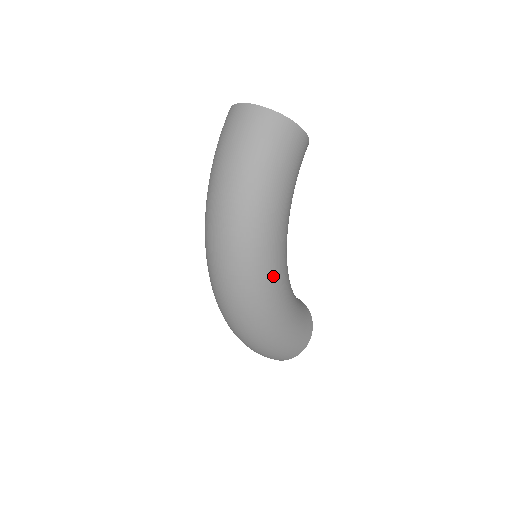
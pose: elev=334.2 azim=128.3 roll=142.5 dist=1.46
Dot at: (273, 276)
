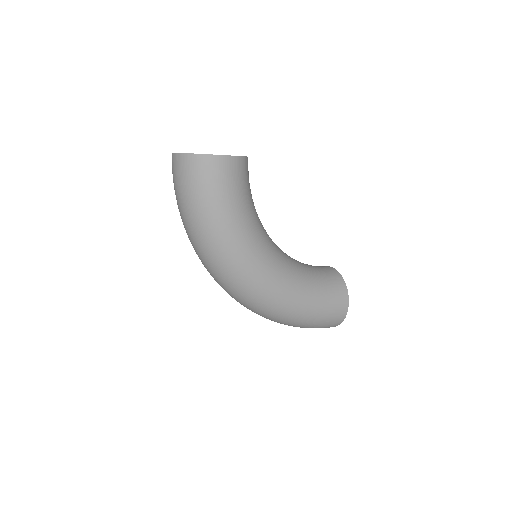
Dot at: (258, 277)
